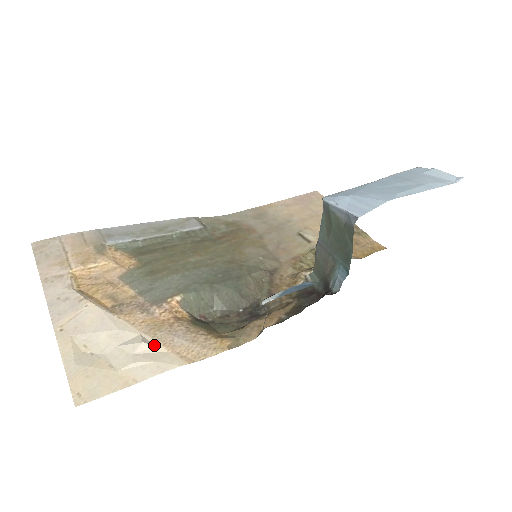
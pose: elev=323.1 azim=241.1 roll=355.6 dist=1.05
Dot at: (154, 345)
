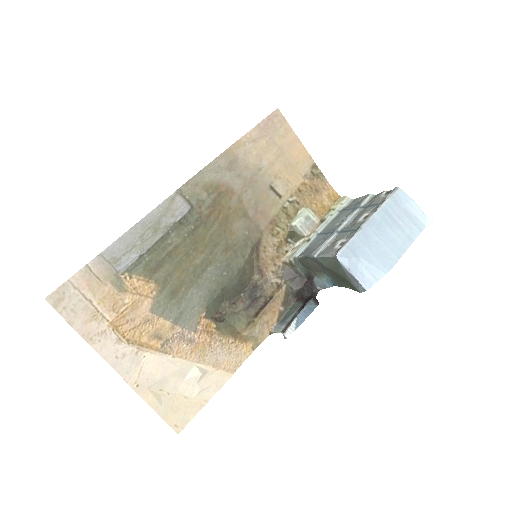
Dot at: (208, 371)
